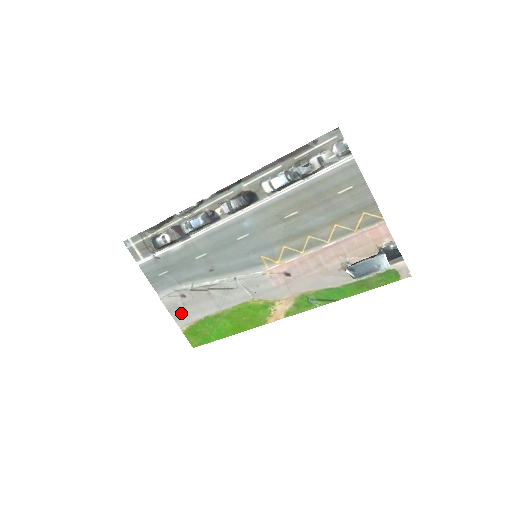
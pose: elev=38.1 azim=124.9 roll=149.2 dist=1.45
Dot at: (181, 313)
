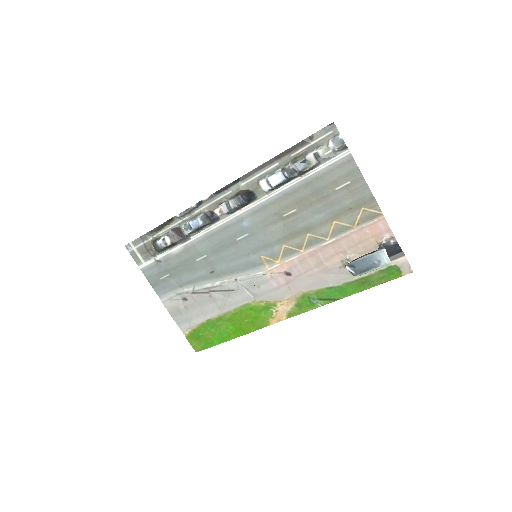
Dot at: (183, 317)
